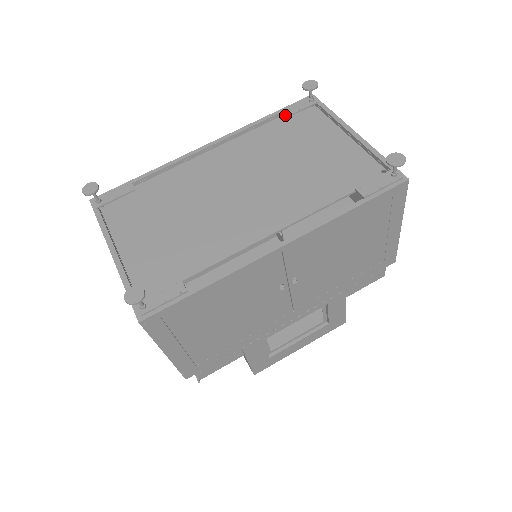
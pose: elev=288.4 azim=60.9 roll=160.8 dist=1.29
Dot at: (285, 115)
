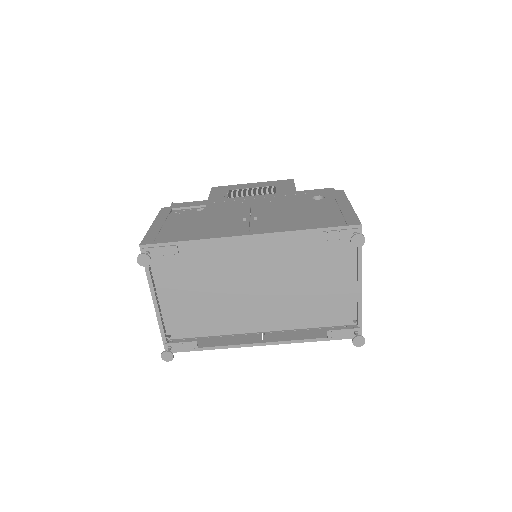
Dot at: (325, 240)
